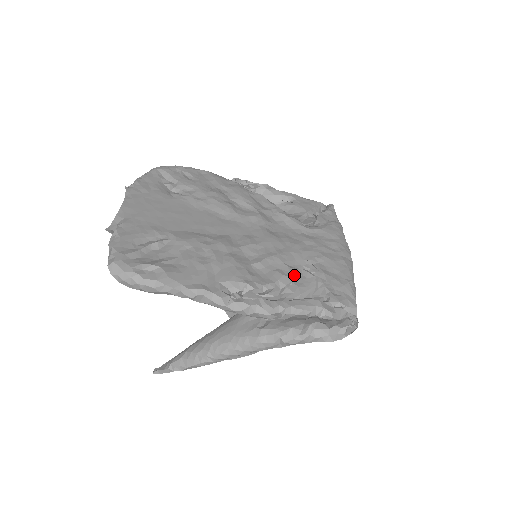
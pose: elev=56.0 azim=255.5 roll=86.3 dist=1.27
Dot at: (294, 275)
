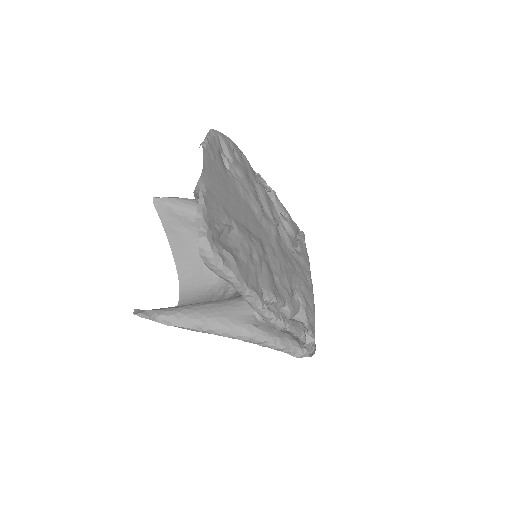
Dot at: (292, 297)
